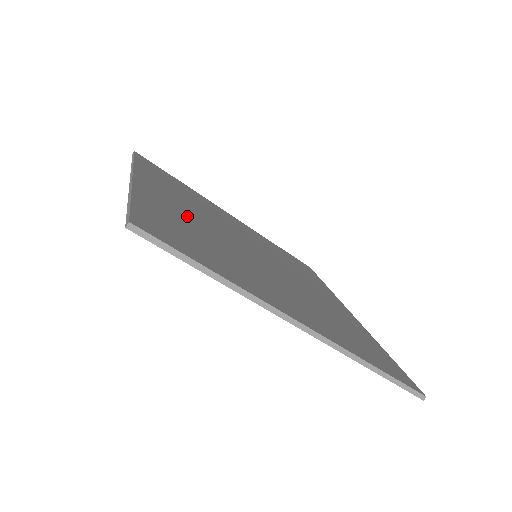
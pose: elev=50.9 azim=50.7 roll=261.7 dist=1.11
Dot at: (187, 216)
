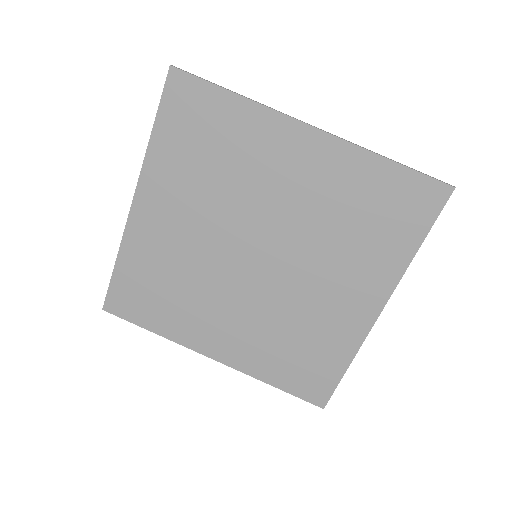
Dot at: (188, 198)
